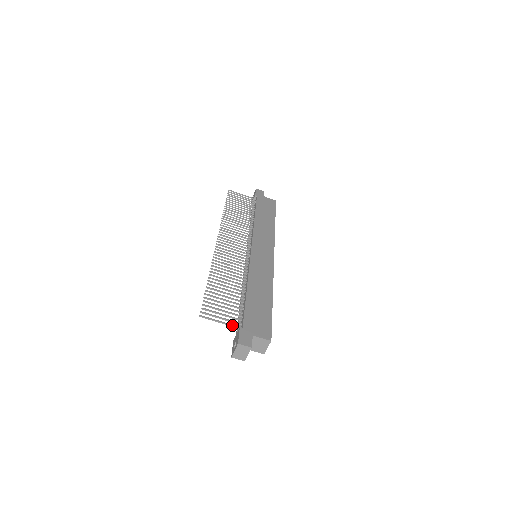
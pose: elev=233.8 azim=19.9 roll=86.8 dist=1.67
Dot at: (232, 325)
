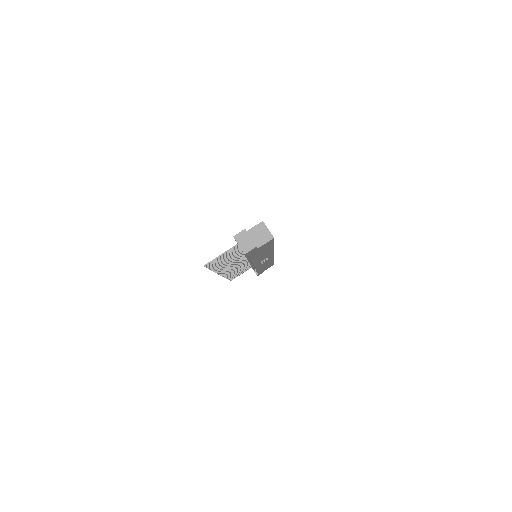
Dot at: occluded
